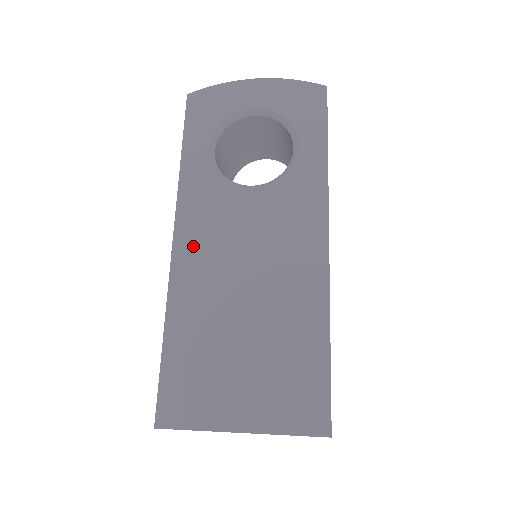
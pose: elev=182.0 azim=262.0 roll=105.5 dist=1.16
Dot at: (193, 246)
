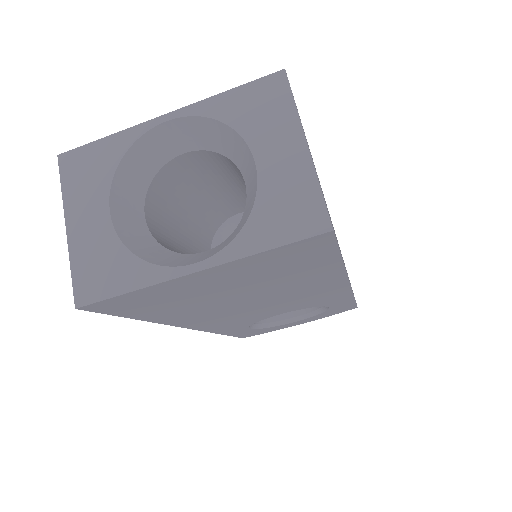
Dot at: occluded
